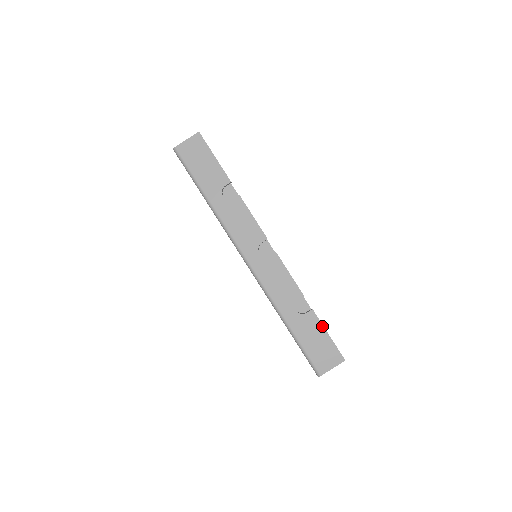
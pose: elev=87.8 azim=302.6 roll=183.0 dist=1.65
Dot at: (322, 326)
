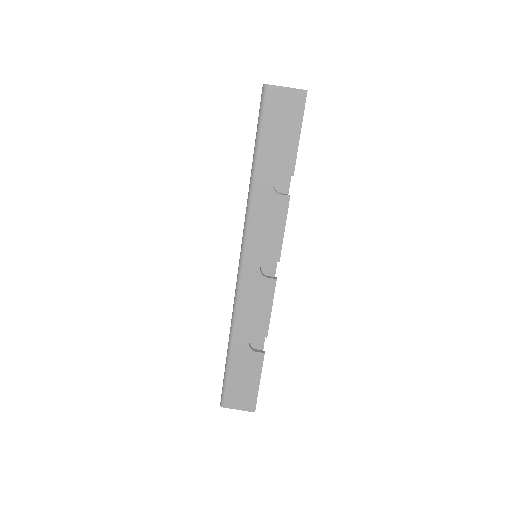
Dot at: (260, 373)
